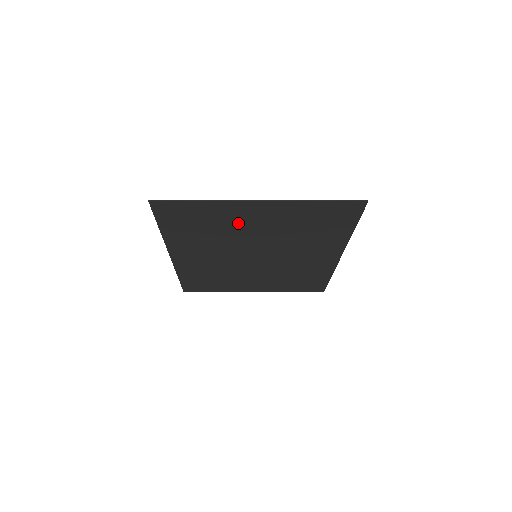
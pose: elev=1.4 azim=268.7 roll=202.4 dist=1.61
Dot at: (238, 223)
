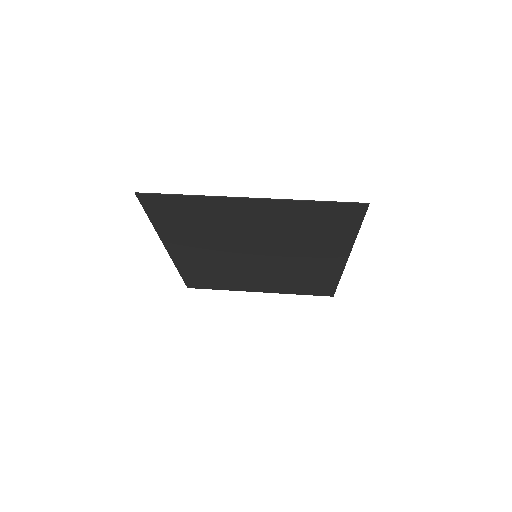
Dot at: (232, 221)
